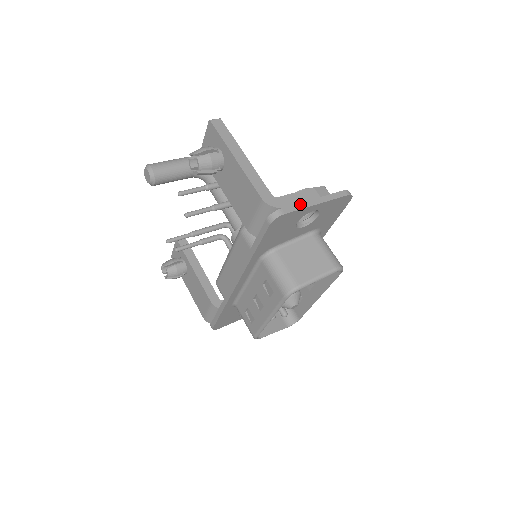
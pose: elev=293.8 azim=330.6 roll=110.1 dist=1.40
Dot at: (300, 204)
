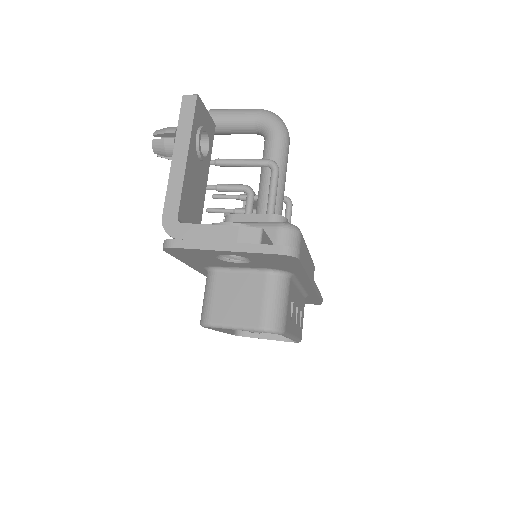
Dot at: (201, 242)
